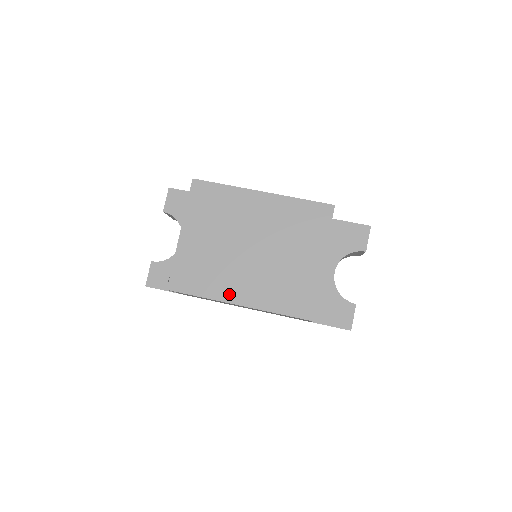
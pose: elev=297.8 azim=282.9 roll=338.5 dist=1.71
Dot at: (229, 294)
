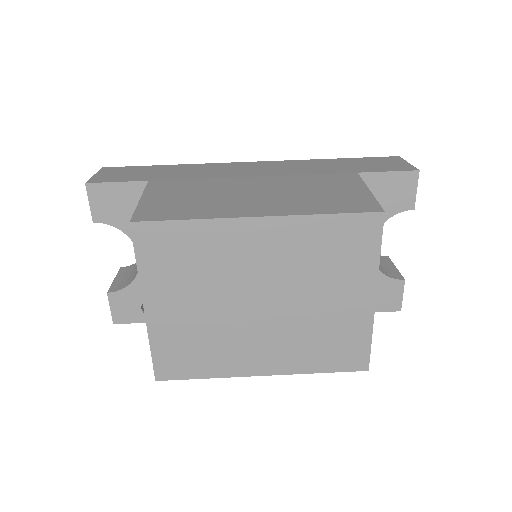
Dot at: (246, 367)
